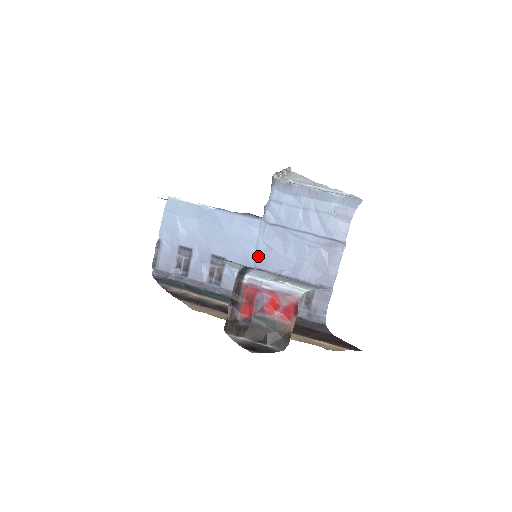
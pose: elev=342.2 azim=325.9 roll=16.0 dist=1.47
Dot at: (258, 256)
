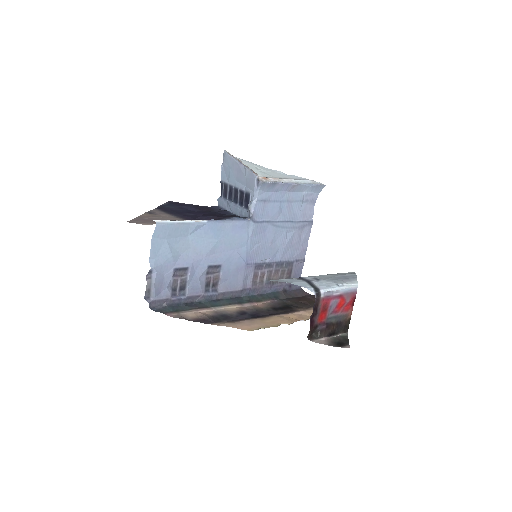
Dot at: (249, 253)
